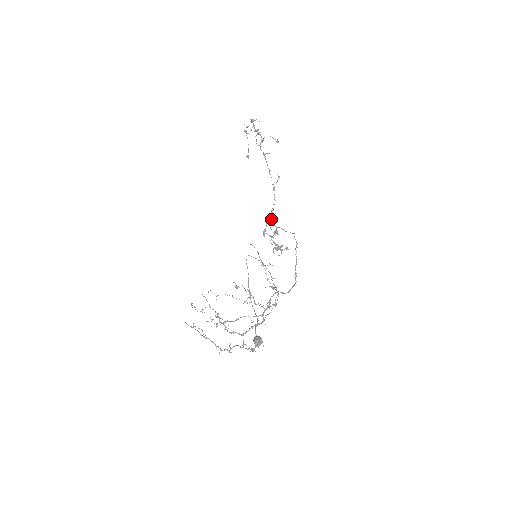
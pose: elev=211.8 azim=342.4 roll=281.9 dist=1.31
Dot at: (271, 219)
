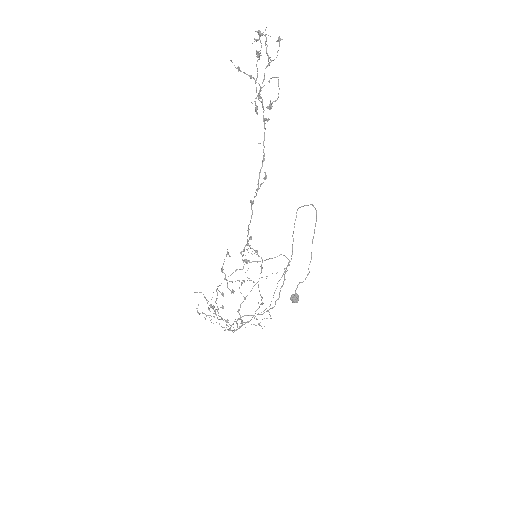
Dot at: (249, 239)
